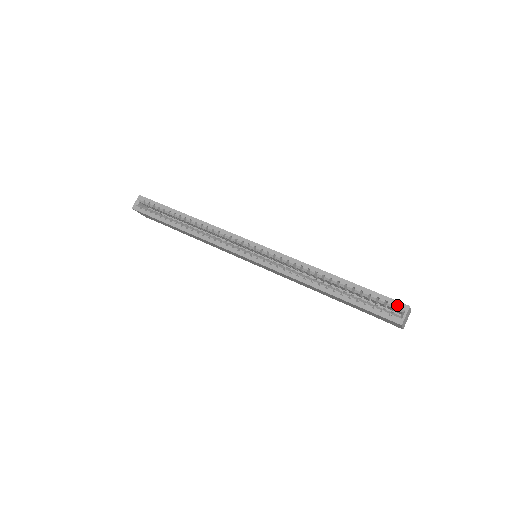
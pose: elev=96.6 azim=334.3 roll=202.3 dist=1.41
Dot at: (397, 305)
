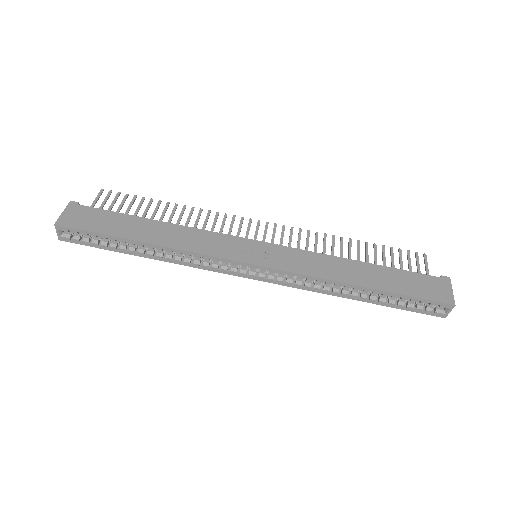
Dot at: (441, 306)
